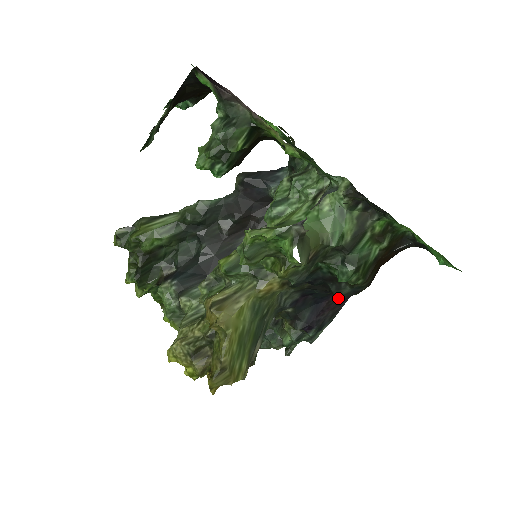
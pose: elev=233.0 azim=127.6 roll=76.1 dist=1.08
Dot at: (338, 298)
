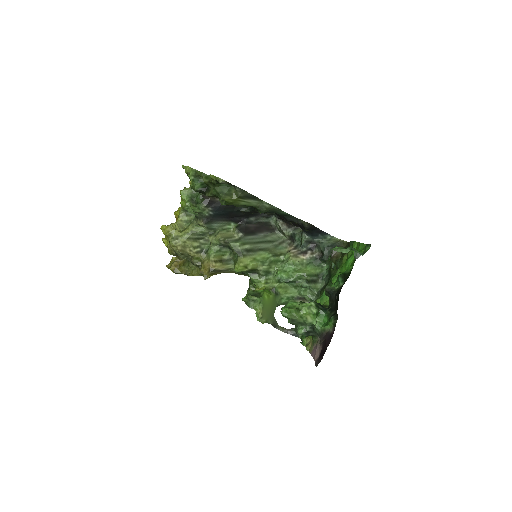
Dot at: occluded
